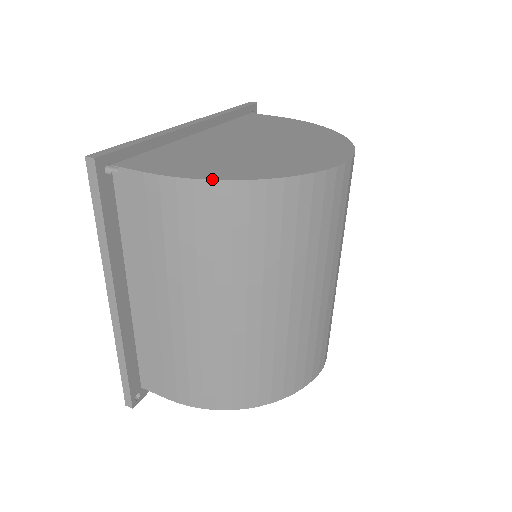
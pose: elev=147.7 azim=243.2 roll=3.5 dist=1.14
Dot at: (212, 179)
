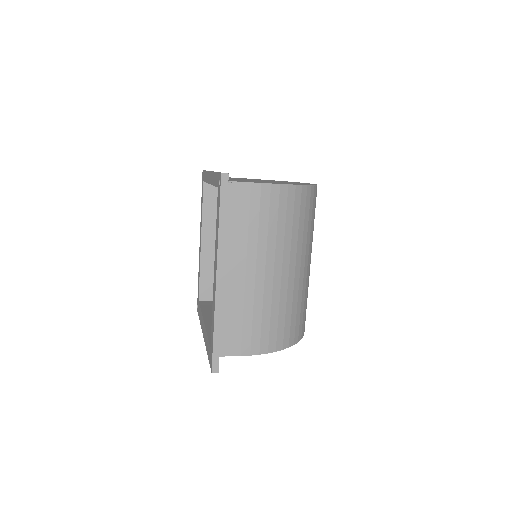
Dot at: (288, 184)
